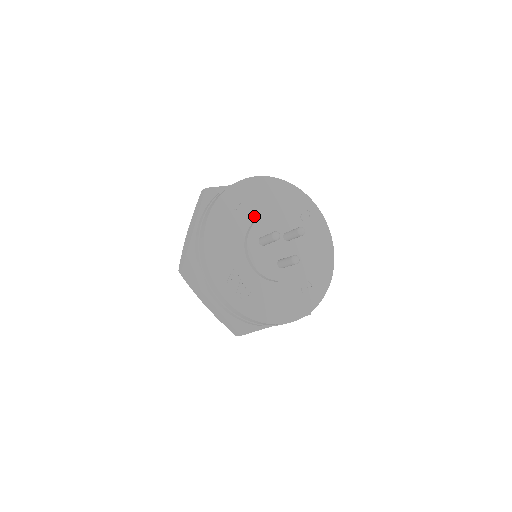
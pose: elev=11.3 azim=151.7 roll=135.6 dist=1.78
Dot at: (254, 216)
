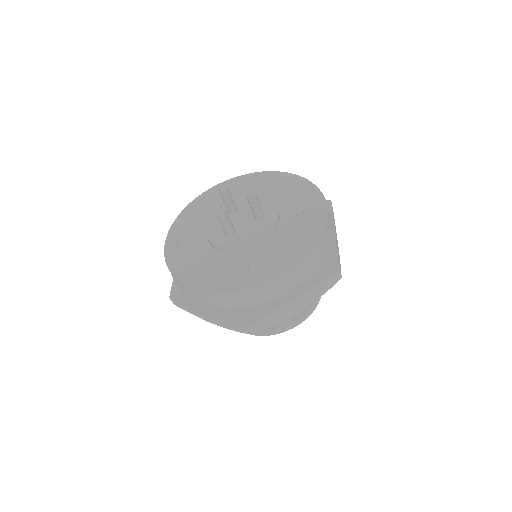
Dot at: occluded
